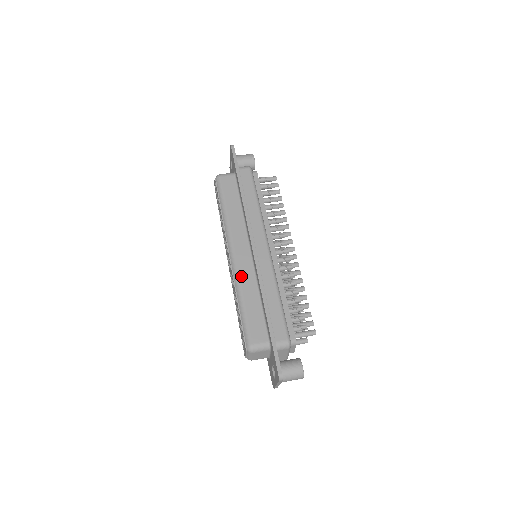
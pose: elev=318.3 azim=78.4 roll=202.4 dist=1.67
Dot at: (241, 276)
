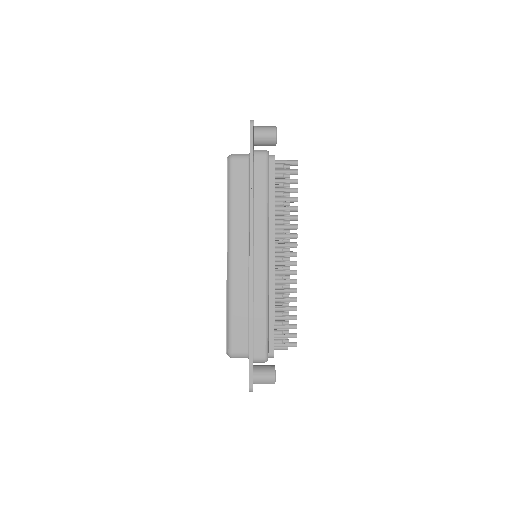
Dot at: (234, 283)
